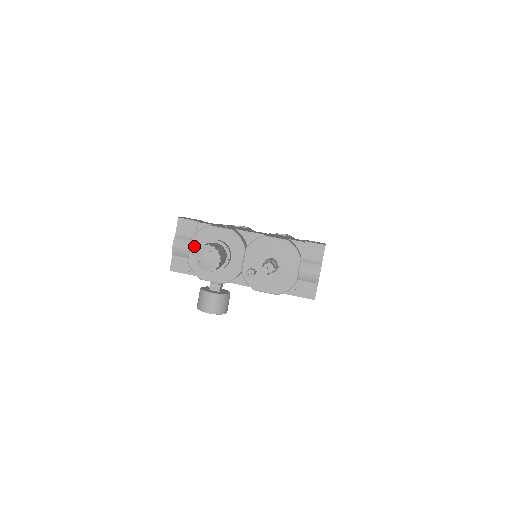
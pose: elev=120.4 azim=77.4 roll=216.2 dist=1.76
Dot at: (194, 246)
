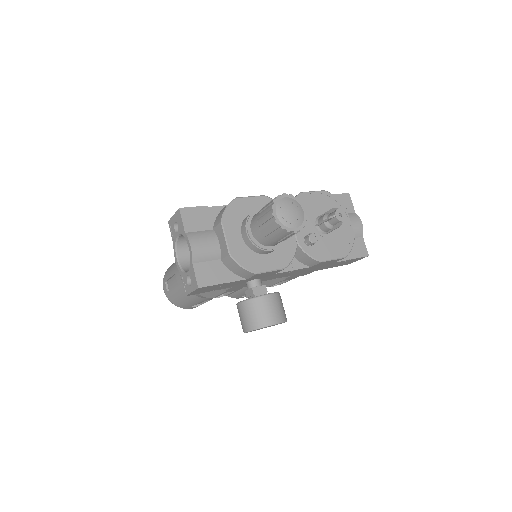
Dot at: (229, 231)
